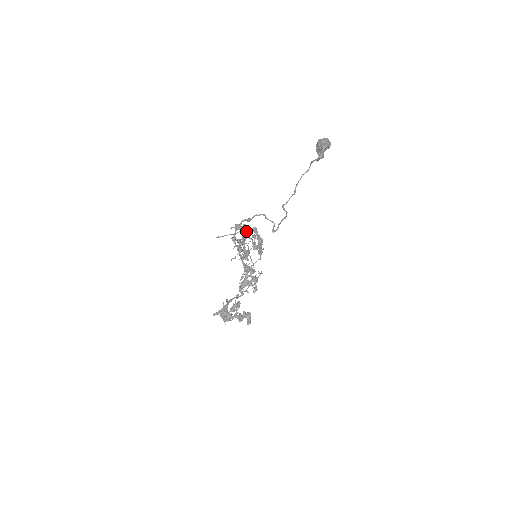
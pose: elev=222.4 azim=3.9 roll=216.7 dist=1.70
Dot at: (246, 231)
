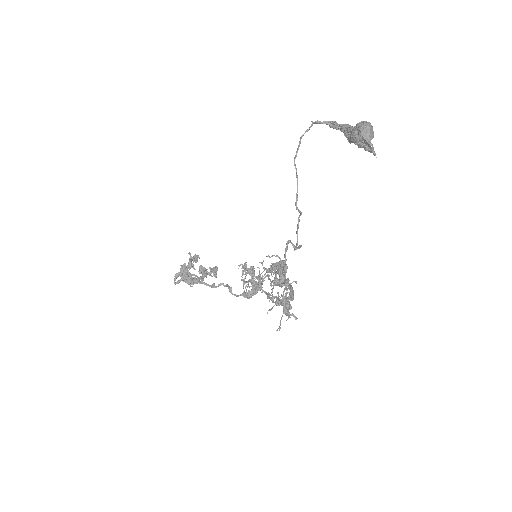
Dot at: (292, 291)
